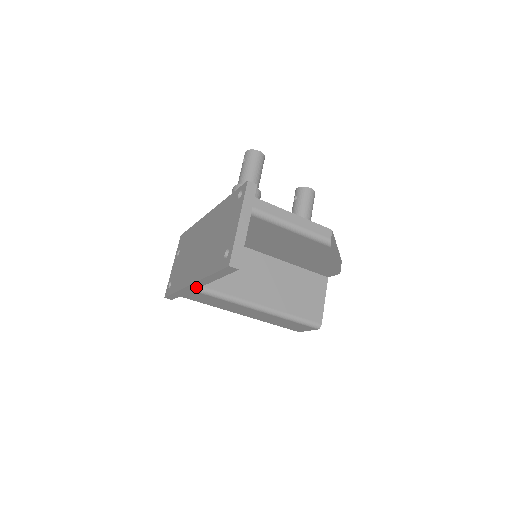
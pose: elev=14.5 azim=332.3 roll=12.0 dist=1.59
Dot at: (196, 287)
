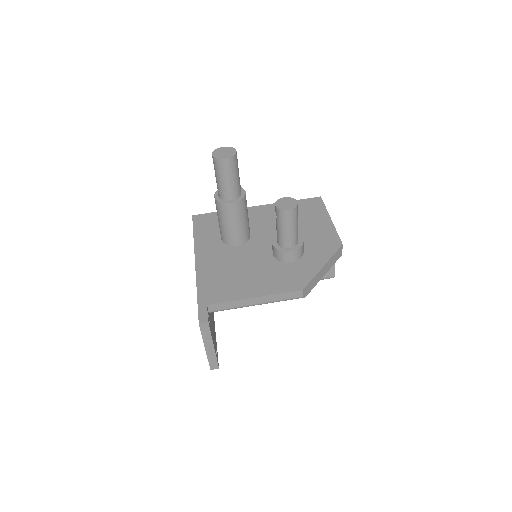
Dot at: occluded
